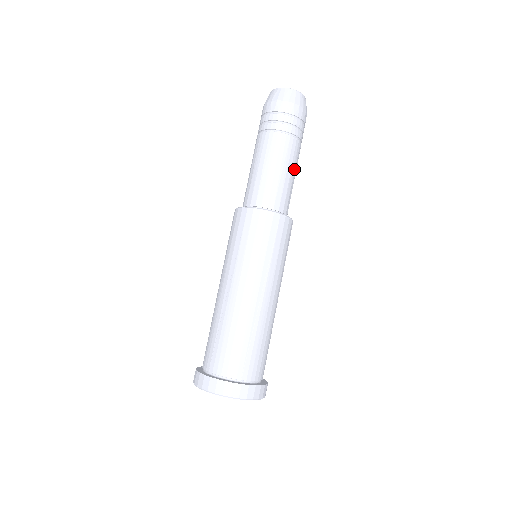
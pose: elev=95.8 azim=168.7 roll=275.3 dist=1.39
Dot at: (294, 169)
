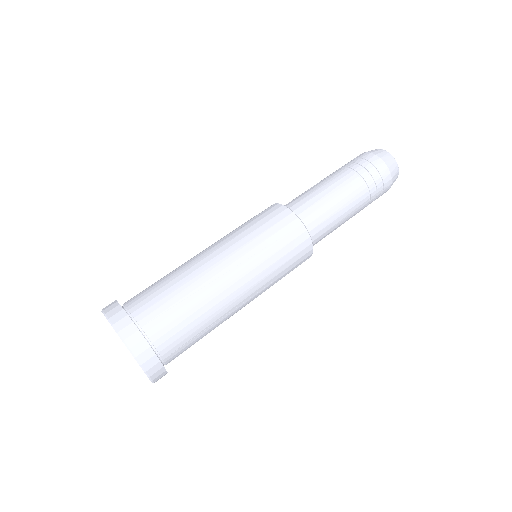
Dot at: occluded
